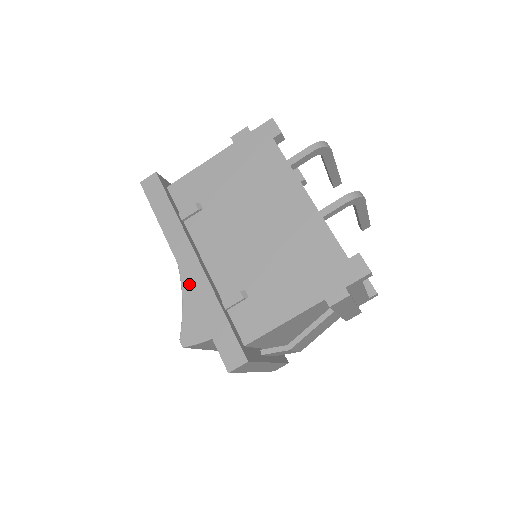
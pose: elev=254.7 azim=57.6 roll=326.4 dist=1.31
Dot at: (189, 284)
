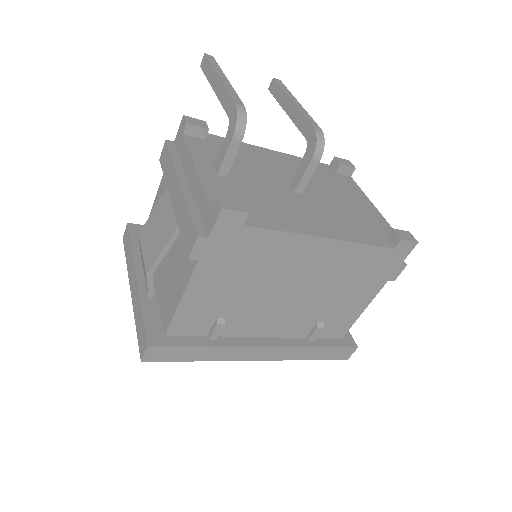
Dot at: (275, 360)
